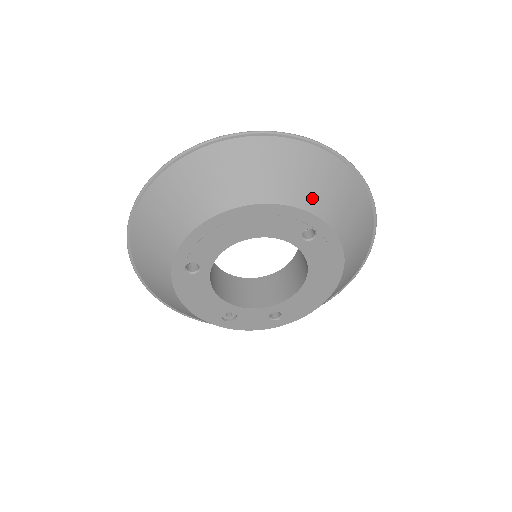
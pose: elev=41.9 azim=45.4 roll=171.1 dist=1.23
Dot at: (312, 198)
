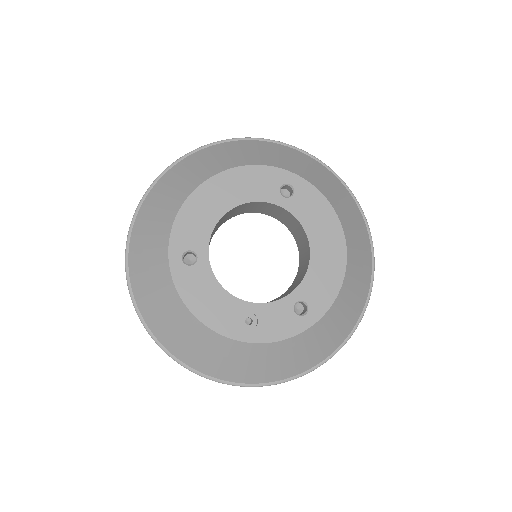
Dot at: (275, 161)
